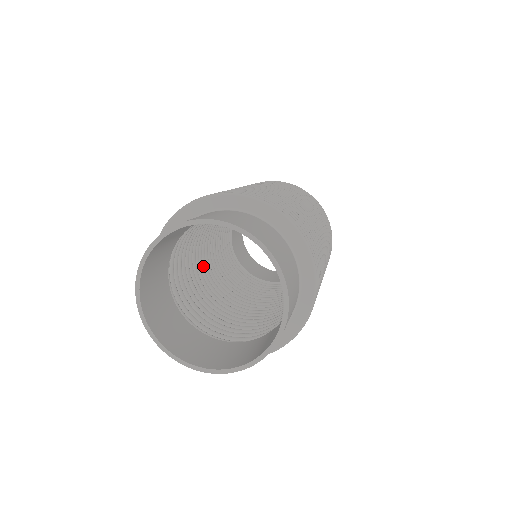
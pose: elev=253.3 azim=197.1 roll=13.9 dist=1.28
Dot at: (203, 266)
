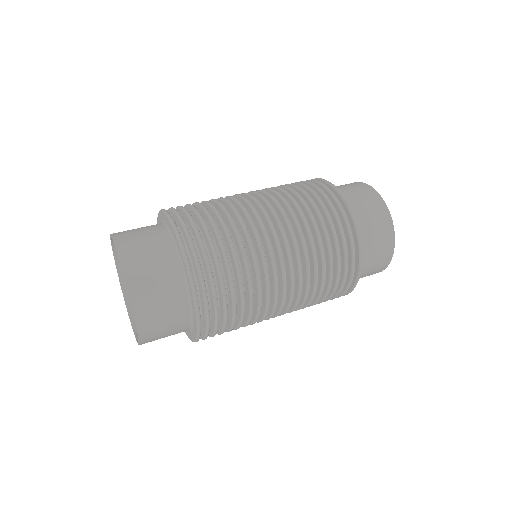
Dot at: occluded
